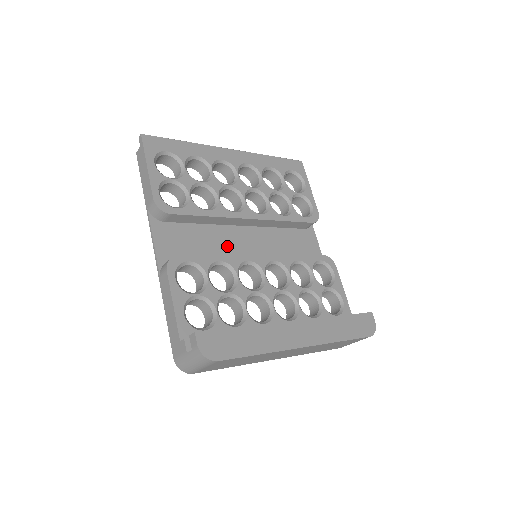
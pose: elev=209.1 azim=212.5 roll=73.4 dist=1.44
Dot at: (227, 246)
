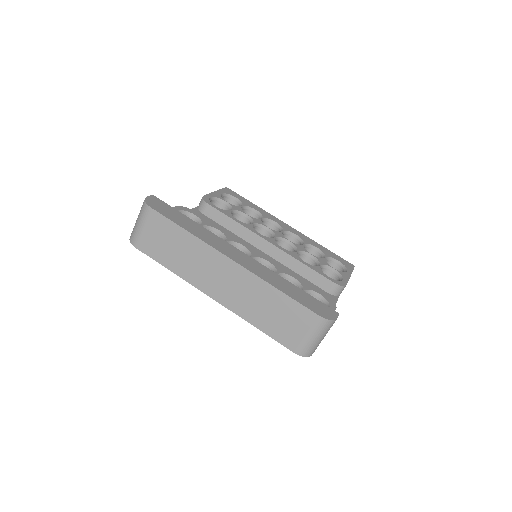
Dot at: occluded
